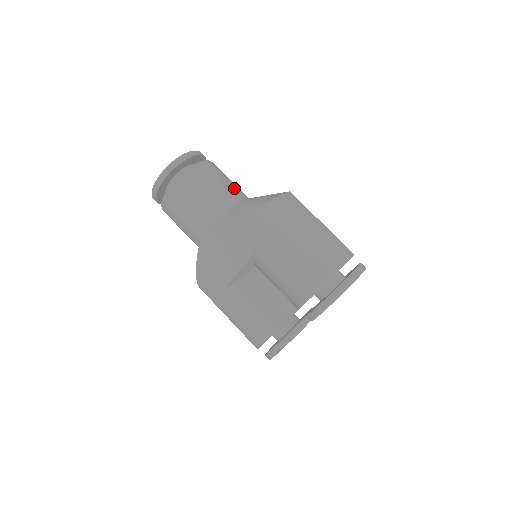
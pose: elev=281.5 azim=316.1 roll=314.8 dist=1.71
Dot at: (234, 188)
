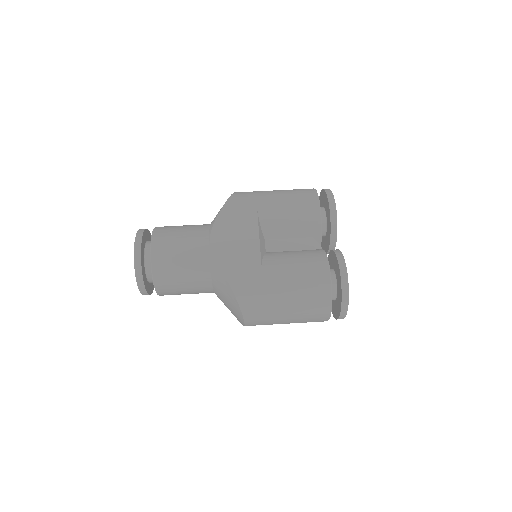
Dot at: occluded
